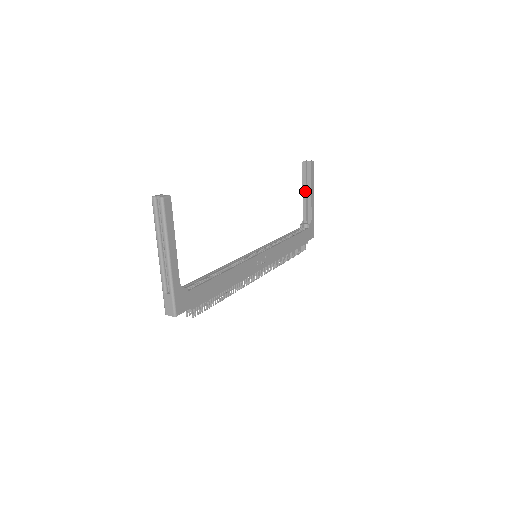
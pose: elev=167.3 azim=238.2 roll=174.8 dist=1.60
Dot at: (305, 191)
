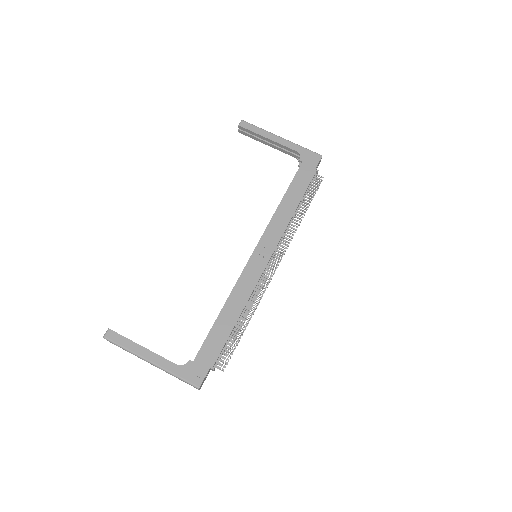
Dot at: (267, 143)
